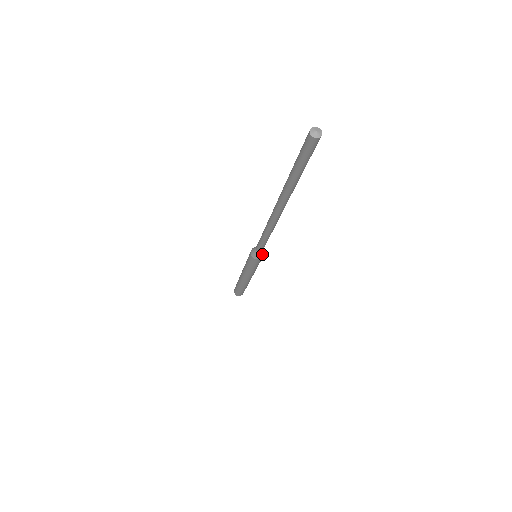
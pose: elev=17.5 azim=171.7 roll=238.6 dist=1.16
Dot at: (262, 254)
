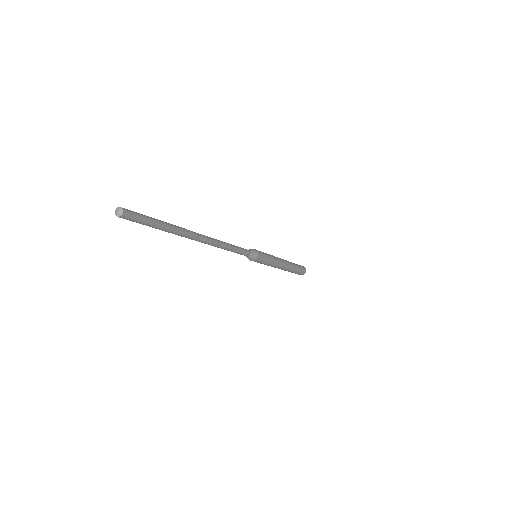
Dot at: (254, 252)
